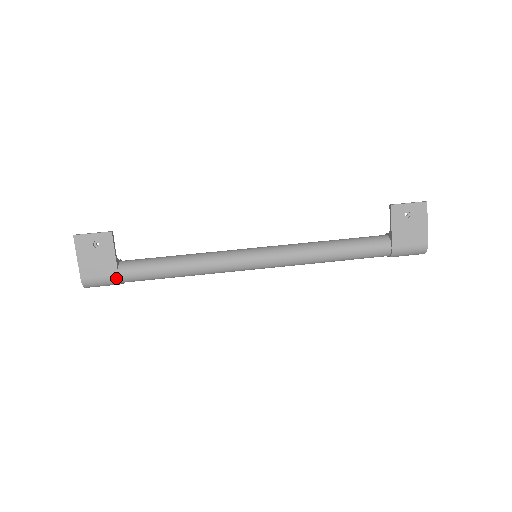
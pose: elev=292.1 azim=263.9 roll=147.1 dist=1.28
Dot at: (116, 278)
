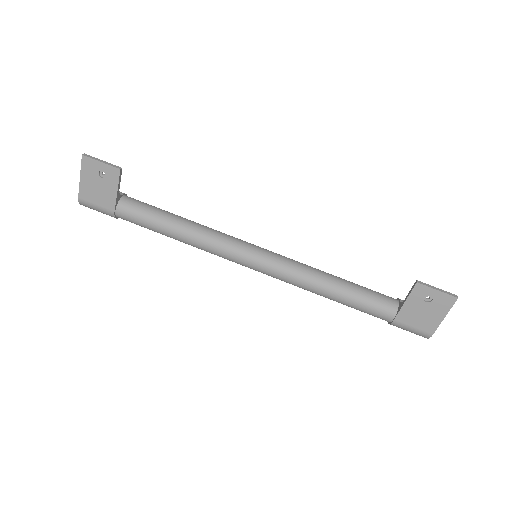
Dot at: (112, 213)
